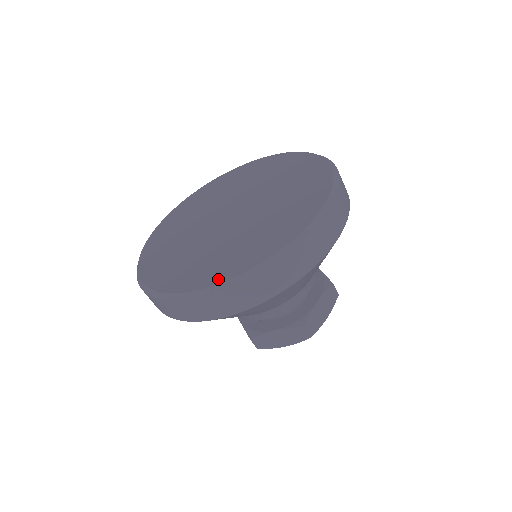
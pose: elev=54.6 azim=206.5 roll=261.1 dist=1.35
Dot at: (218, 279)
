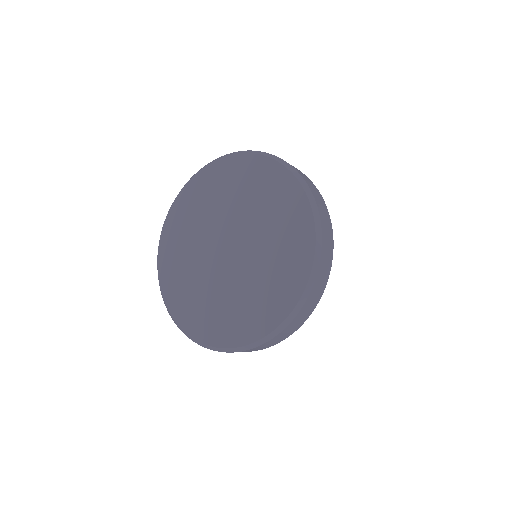
Dot at: (262, 331)
